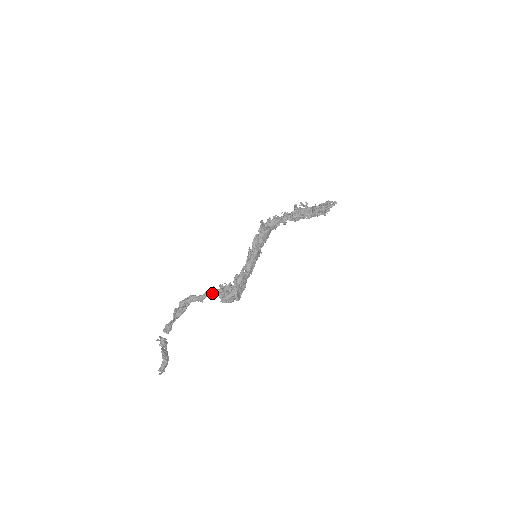
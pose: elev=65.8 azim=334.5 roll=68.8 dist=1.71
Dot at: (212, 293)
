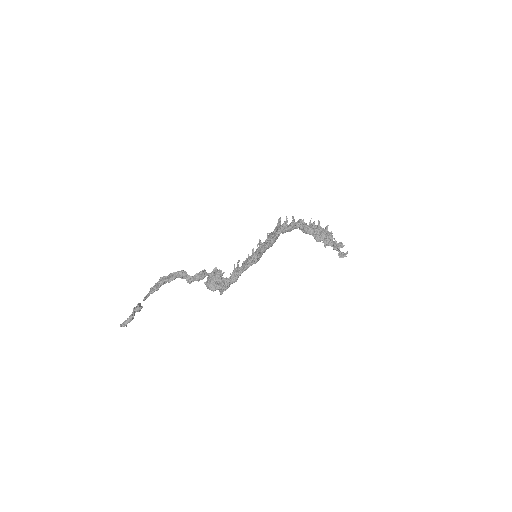
Dot at: occluded
